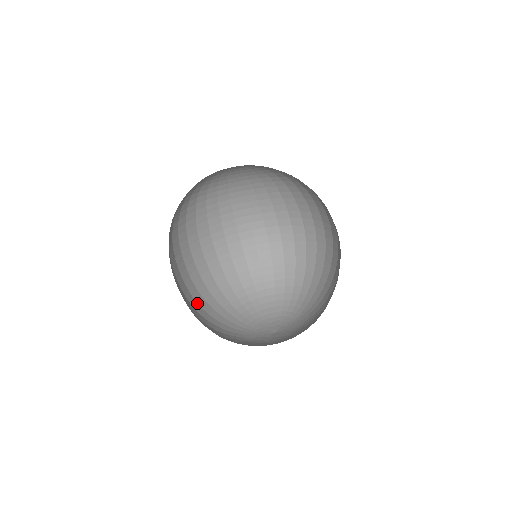
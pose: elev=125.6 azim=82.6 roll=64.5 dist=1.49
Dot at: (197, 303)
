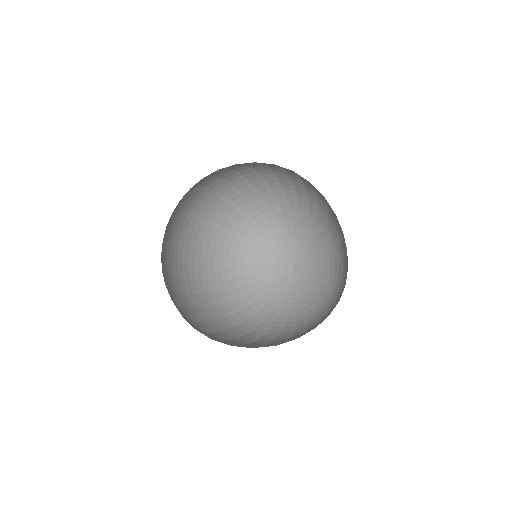
Dot at: (231, 315)
